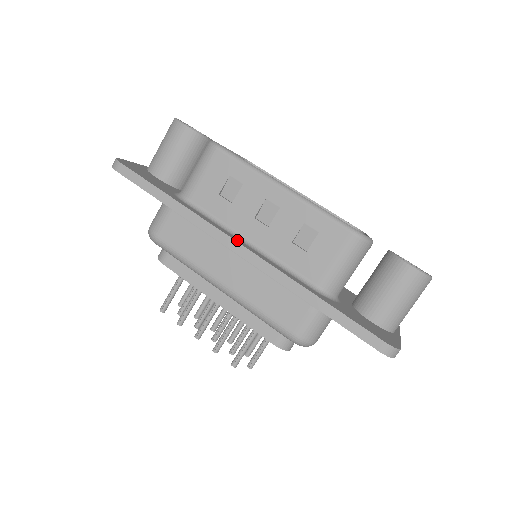
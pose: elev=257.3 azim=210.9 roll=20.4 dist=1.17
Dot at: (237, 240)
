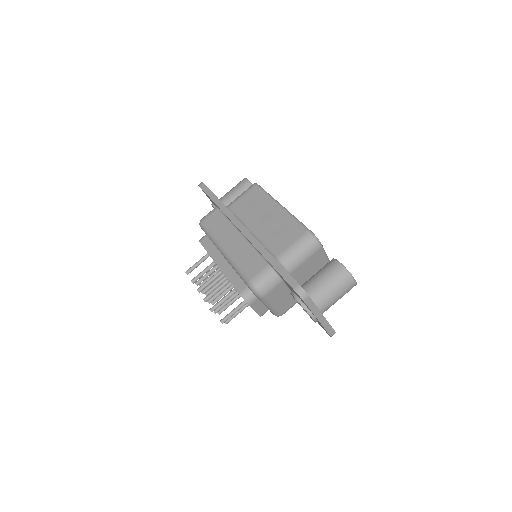
Dot at: occluded
